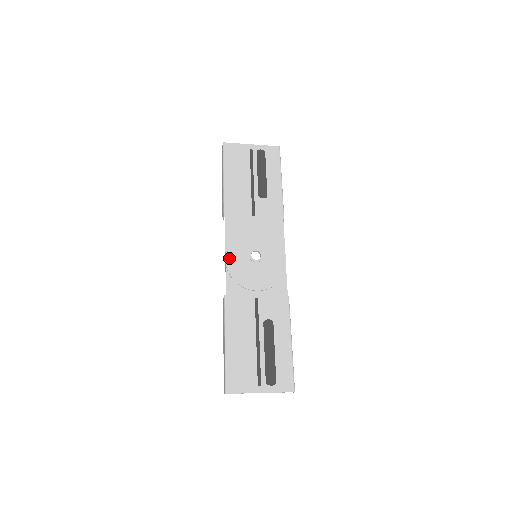
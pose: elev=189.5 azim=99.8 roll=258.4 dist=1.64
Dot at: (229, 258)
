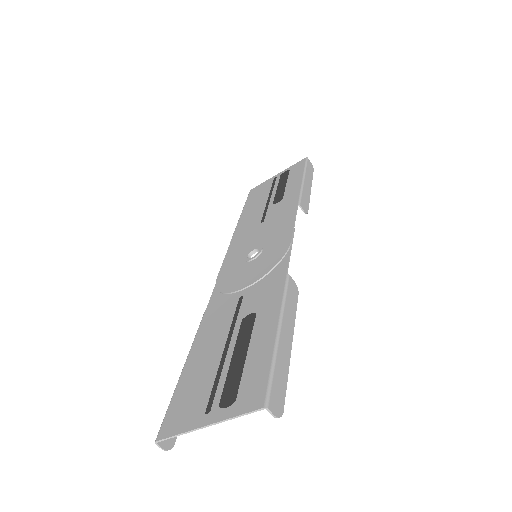
Dot at: (222, 273)
